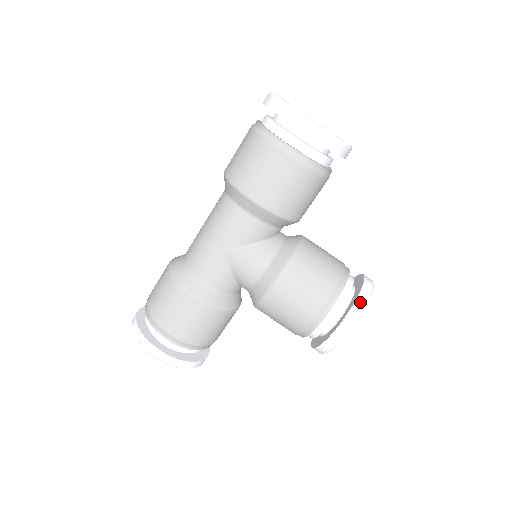
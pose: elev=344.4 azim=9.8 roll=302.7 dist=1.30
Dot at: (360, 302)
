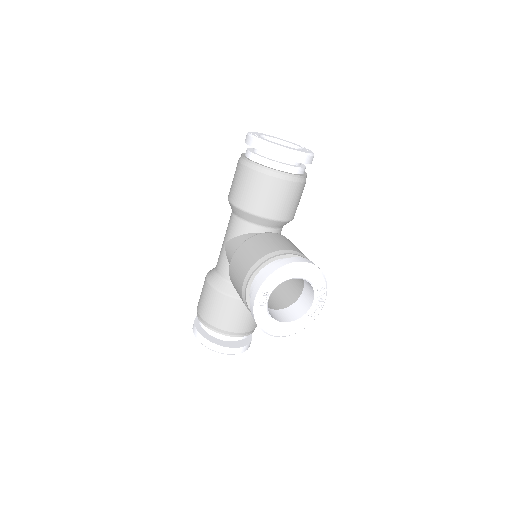
Dot at: (271, 269)
